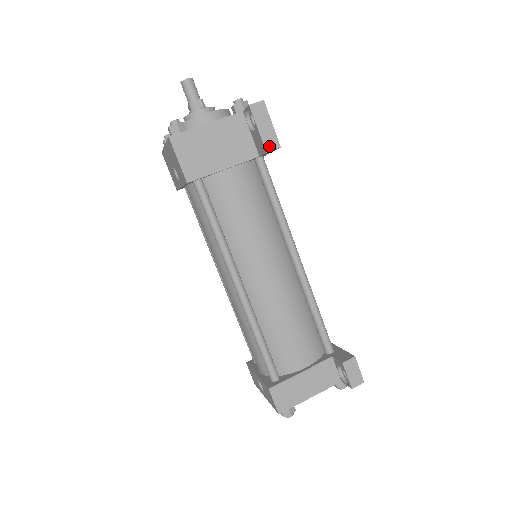
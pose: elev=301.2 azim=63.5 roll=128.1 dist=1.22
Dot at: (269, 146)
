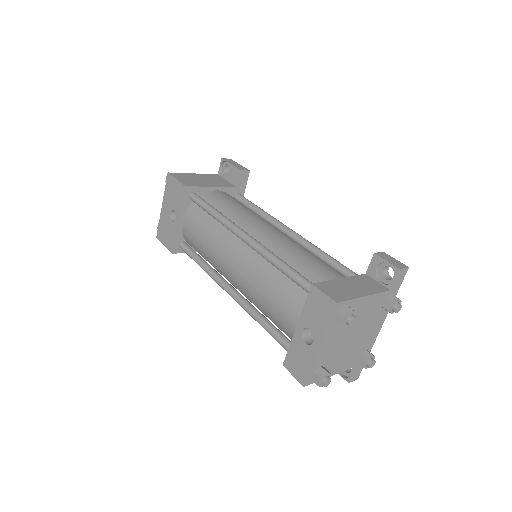
Dot at: (242, 169)
